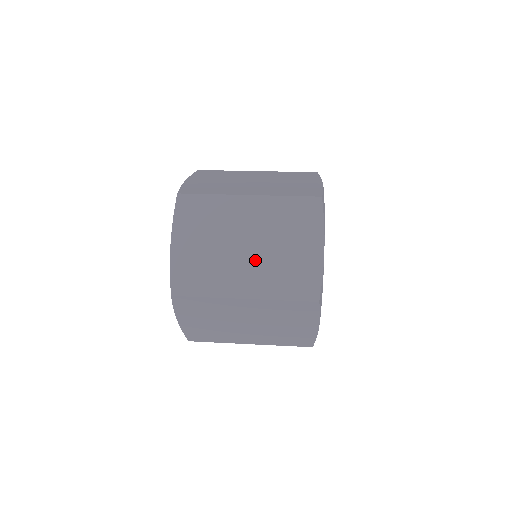
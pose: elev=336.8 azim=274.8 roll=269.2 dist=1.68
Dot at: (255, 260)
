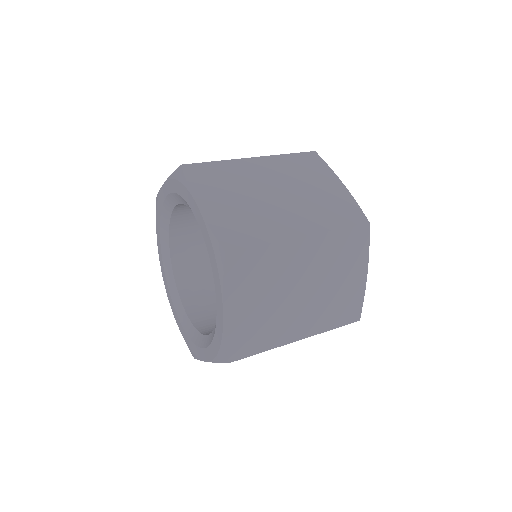
Dot at: (292, 203)
